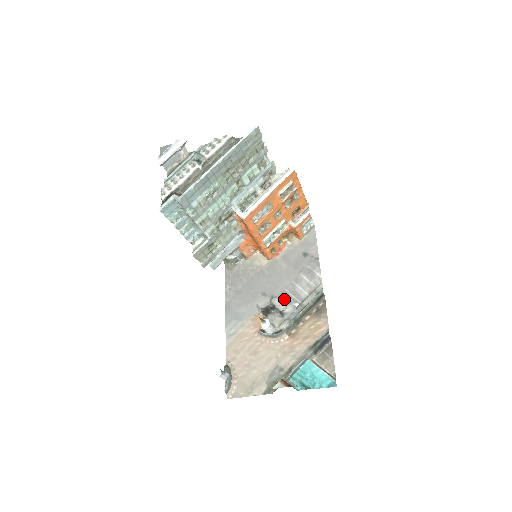
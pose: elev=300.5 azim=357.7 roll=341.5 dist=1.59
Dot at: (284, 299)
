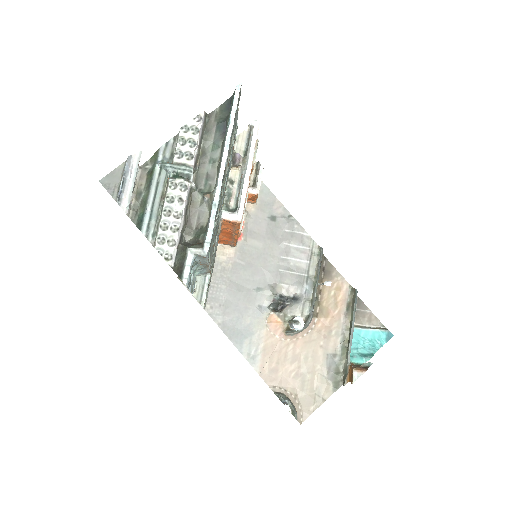
Dot at: (286, 282)
